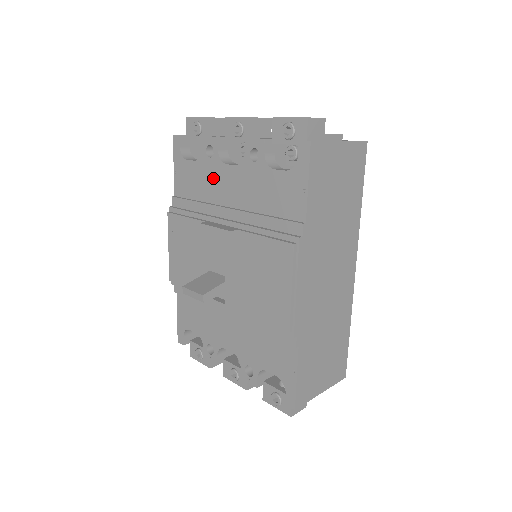
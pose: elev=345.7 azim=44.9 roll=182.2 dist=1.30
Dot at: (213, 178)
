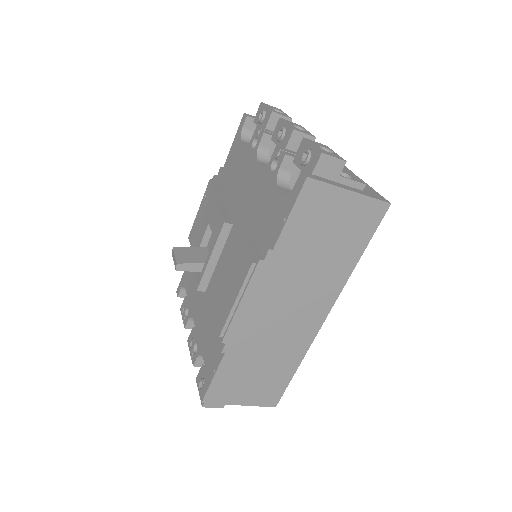
Dot at: (246, 168)
